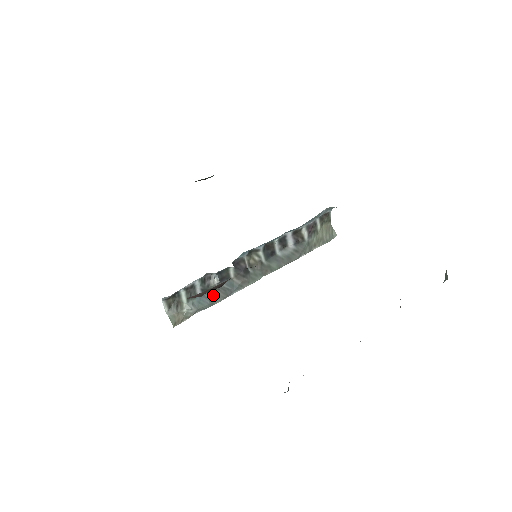
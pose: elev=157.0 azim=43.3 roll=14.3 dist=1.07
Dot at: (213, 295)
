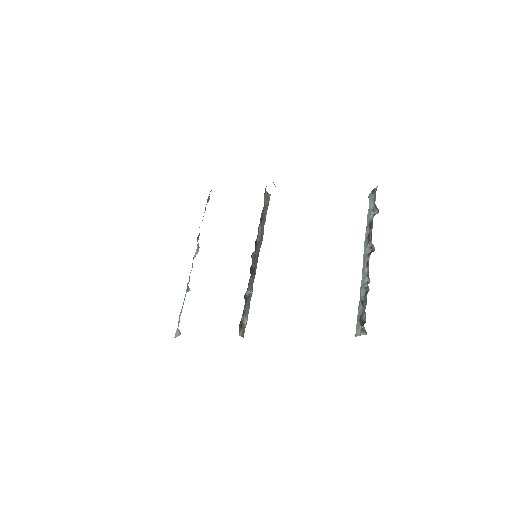
Dot at: (248, 300)
